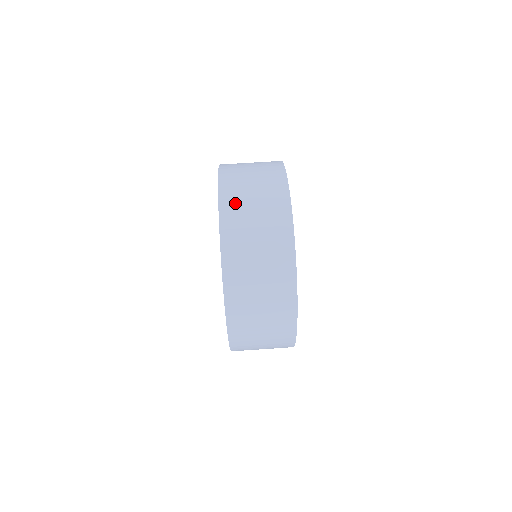
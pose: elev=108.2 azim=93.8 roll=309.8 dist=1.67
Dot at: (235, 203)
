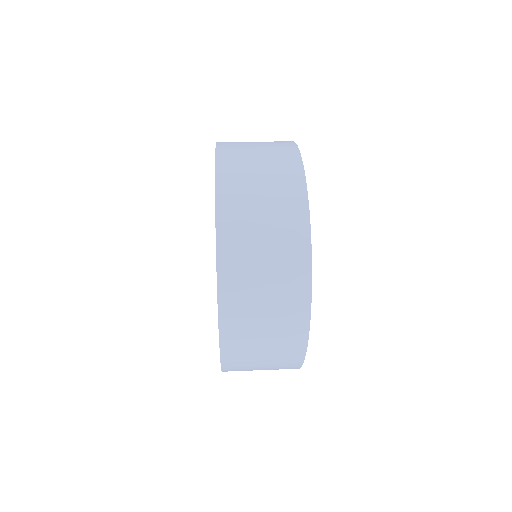
Dot at: occluded
